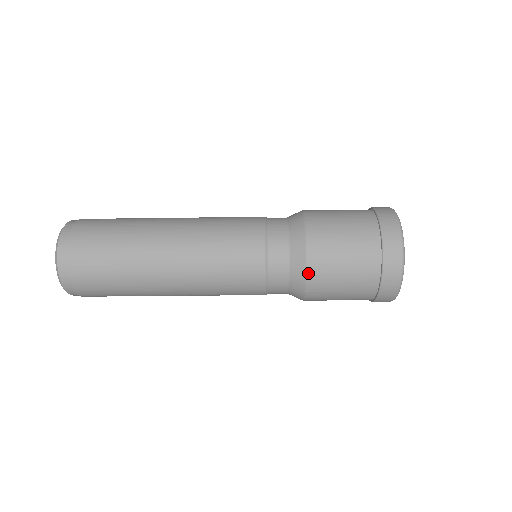
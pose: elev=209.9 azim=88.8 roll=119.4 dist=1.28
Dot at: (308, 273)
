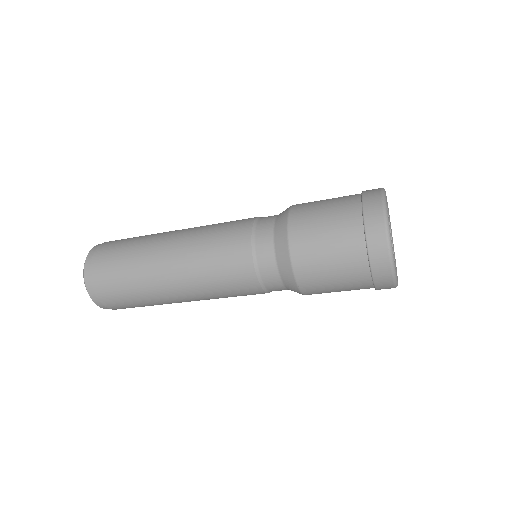
Dot at: (293, 265)
